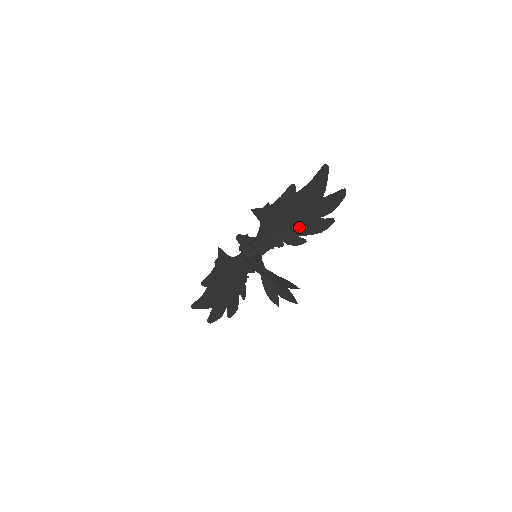
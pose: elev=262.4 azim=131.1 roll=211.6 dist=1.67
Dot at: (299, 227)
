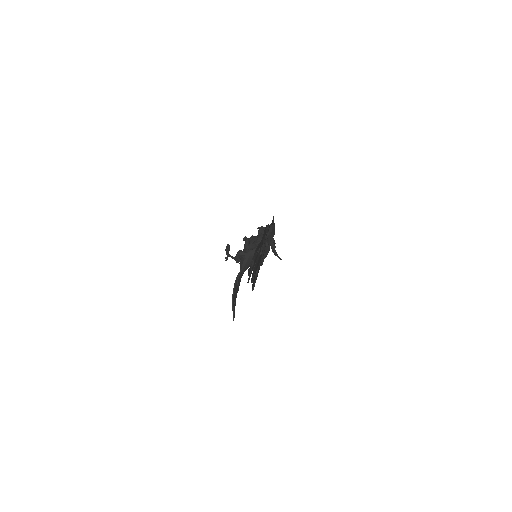
Dot at: occluded
